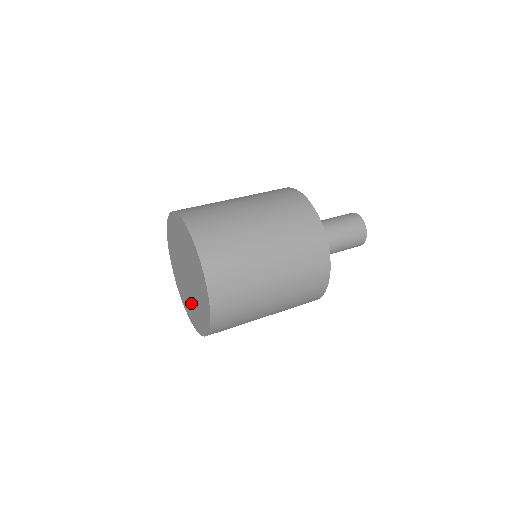
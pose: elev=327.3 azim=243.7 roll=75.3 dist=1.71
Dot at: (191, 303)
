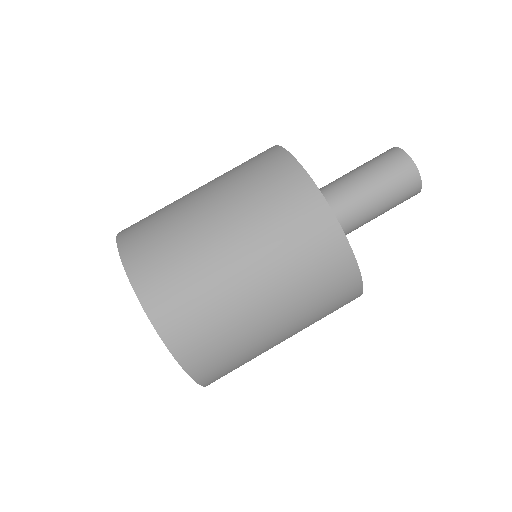
Dot at: occluded
